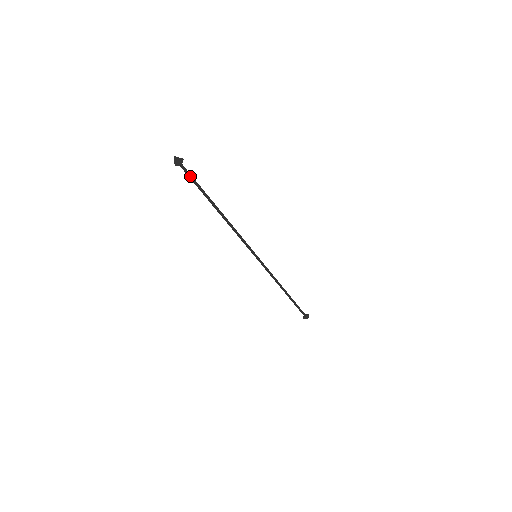
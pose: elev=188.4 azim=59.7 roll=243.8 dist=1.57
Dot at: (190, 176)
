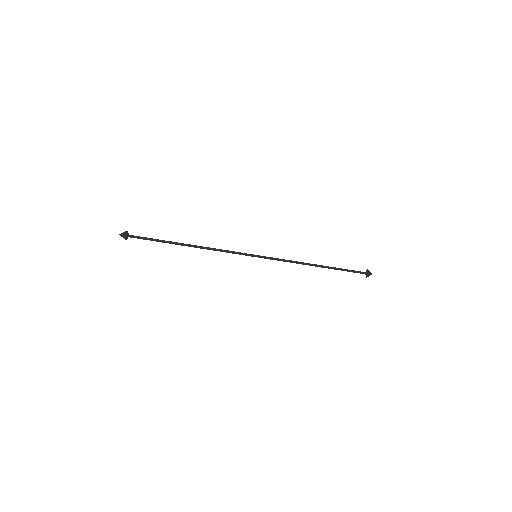
Dot at: (142, 238)
